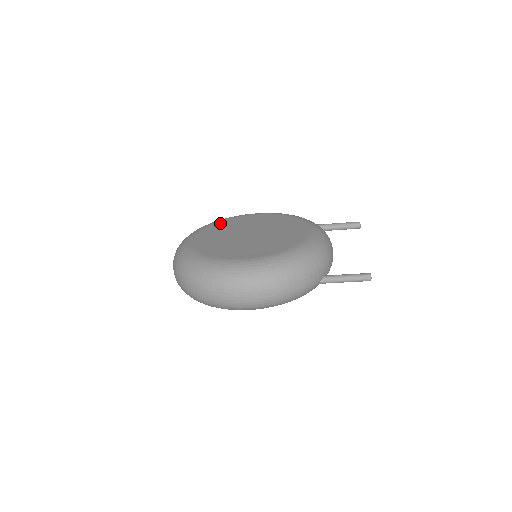
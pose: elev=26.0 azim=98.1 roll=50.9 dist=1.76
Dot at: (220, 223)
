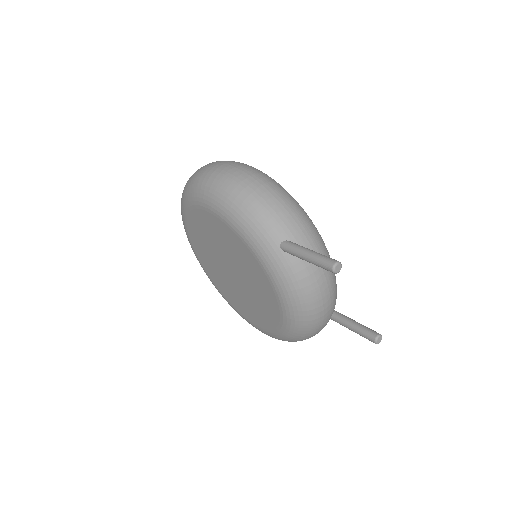
Dot at: (190, 223)
